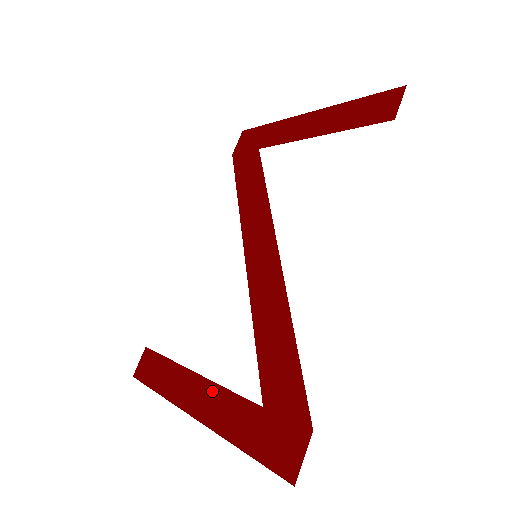
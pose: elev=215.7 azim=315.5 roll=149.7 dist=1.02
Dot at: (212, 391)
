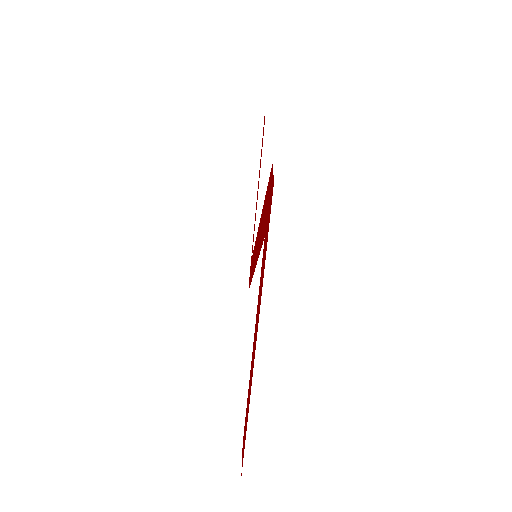
Dot at: (256, 320)
